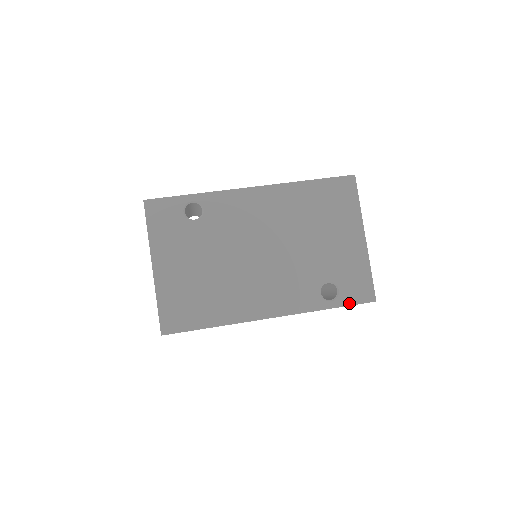
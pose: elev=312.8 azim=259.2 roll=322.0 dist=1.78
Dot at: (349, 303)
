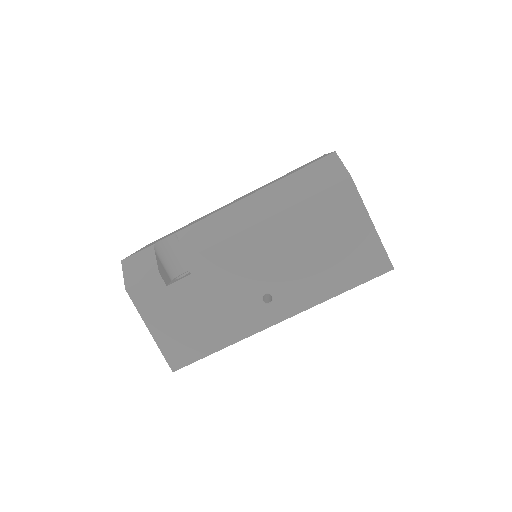
Dot at: occluded
